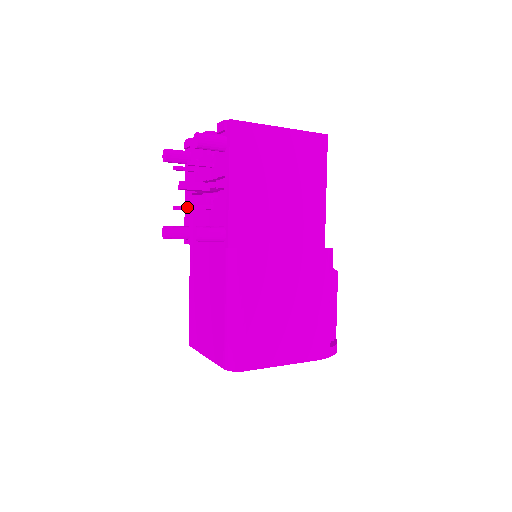
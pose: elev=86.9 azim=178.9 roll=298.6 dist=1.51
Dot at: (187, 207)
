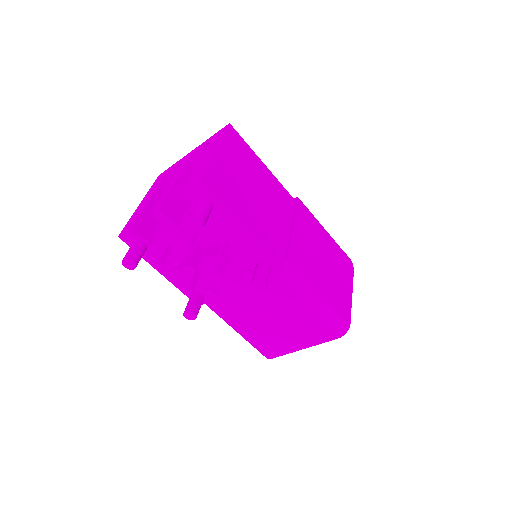
Dot at: (221, 277)
